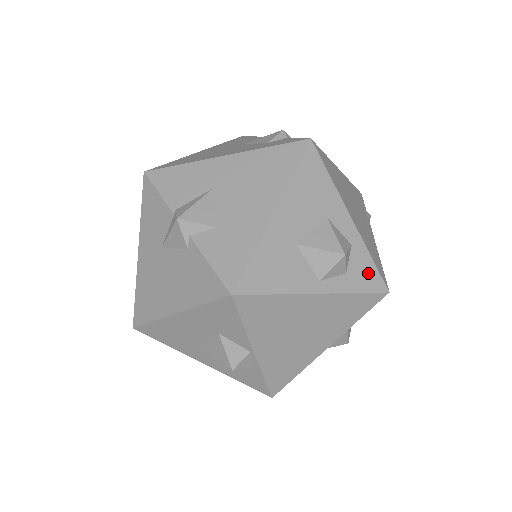
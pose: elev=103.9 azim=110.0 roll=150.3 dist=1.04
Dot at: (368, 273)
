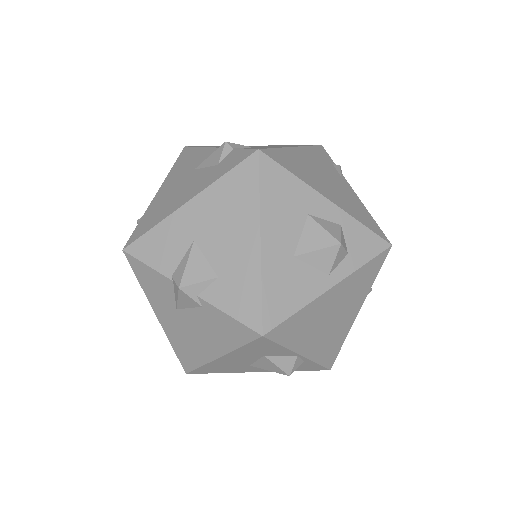
Dot at: (366, 241)
